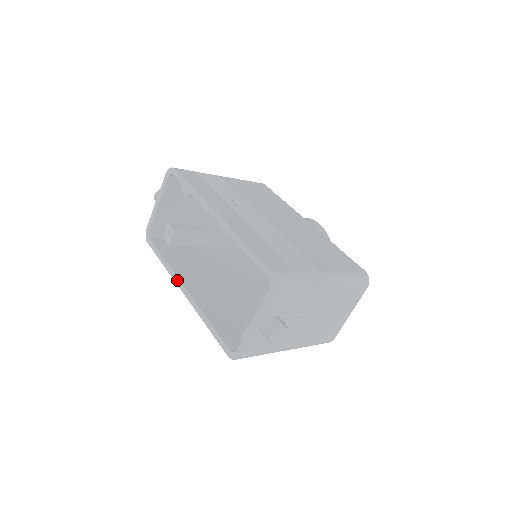
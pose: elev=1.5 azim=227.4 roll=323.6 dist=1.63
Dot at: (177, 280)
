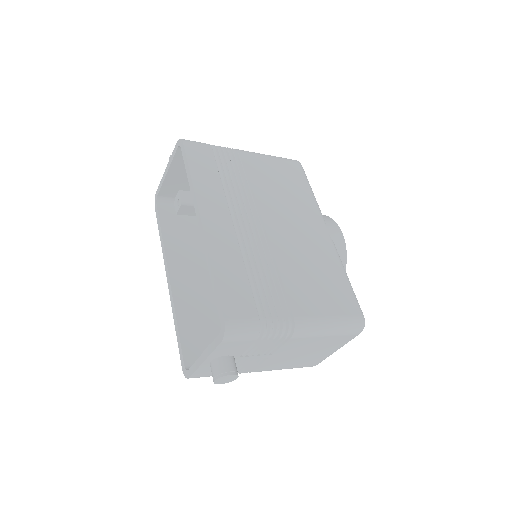
Dot at: (166, 264)
